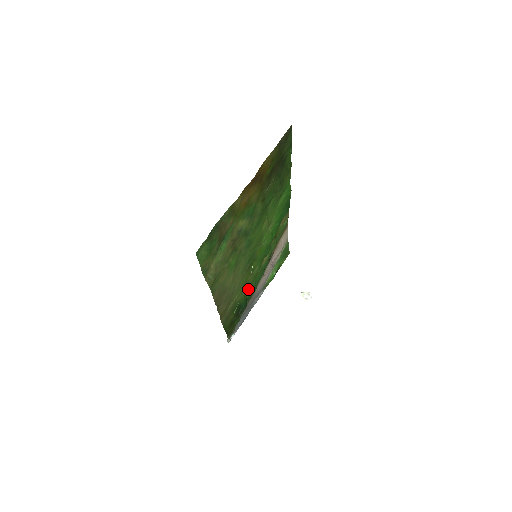
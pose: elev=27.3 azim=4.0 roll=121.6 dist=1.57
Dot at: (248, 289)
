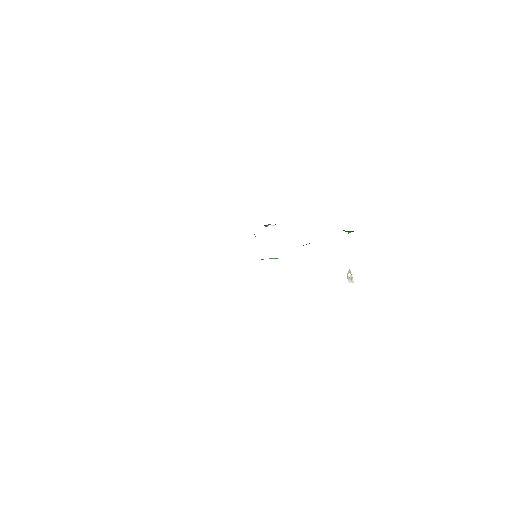
Dot at: occluded
